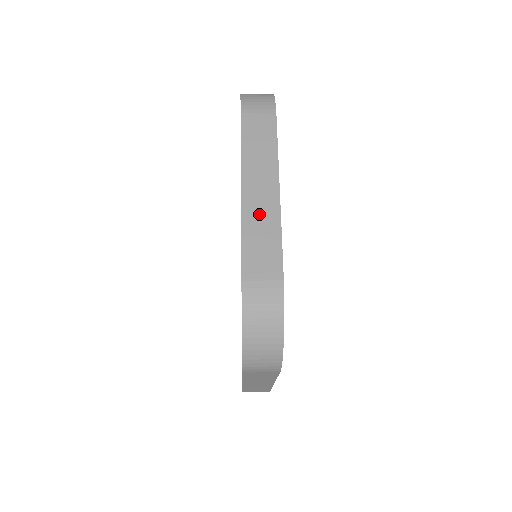
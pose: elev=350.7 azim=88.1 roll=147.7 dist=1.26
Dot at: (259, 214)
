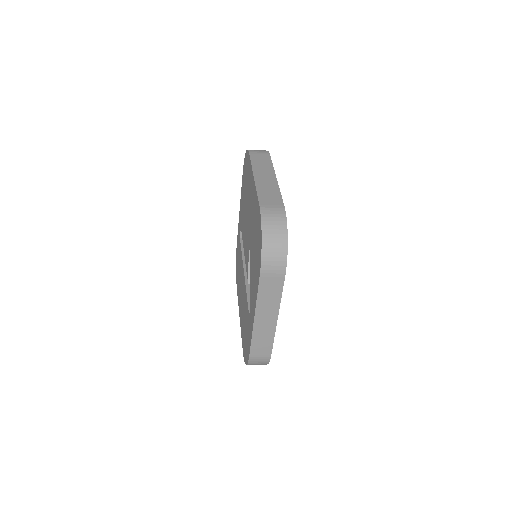
Dot at: (266, 185)
